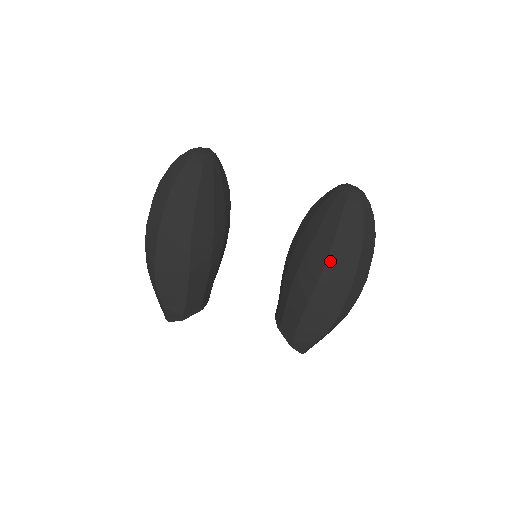
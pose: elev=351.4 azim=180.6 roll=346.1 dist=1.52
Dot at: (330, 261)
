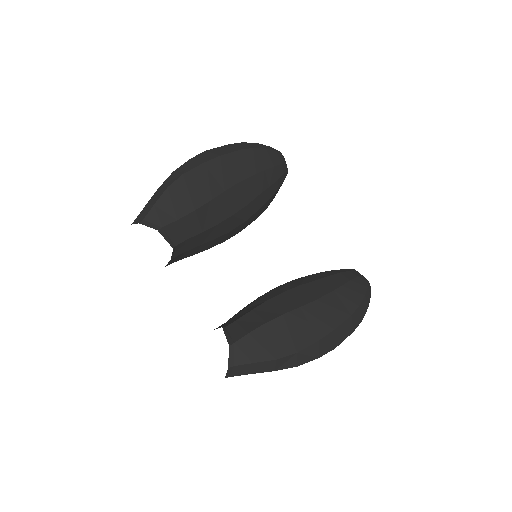
Dot at: (323, 300)
